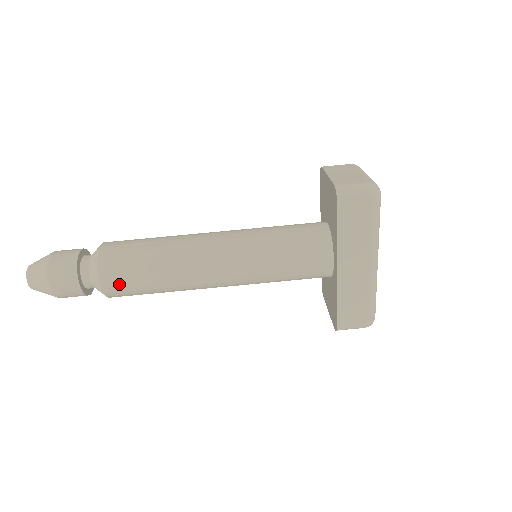
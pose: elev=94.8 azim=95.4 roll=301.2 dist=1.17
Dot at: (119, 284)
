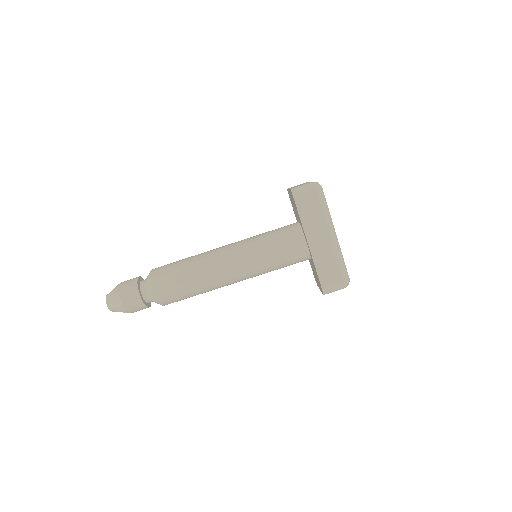
Dot at: (166, 290)
